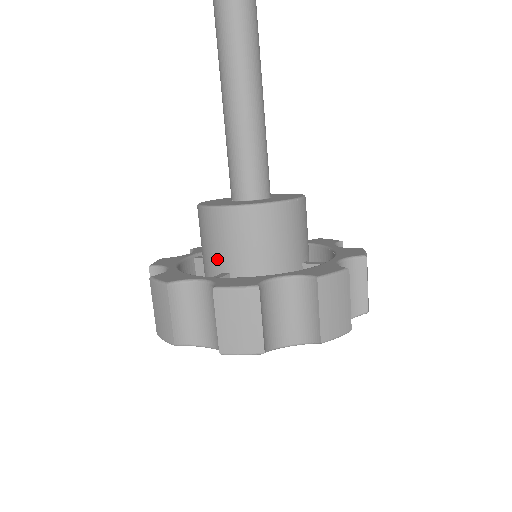
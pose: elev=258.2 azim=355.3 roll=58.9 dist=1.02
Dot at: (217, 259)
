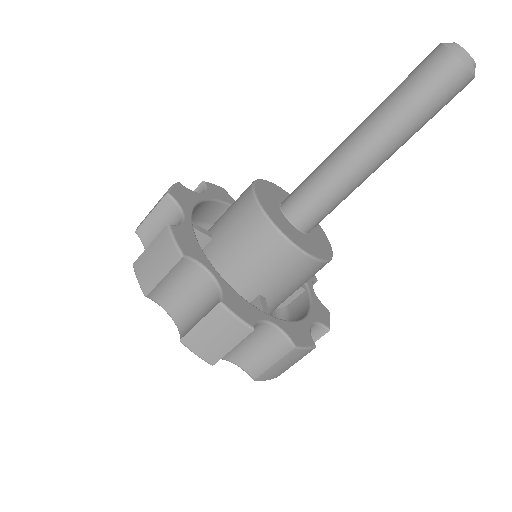
Dot at: (220, 221)
